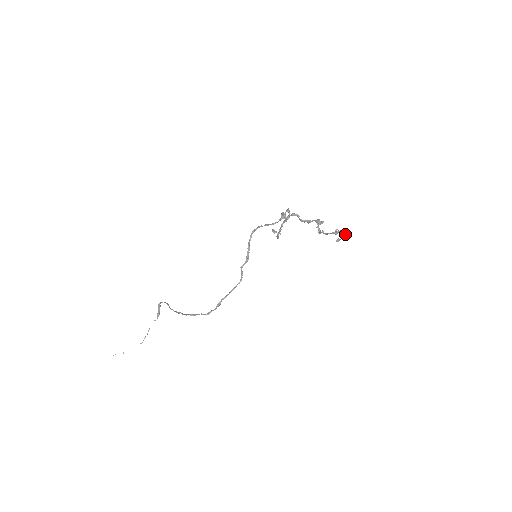
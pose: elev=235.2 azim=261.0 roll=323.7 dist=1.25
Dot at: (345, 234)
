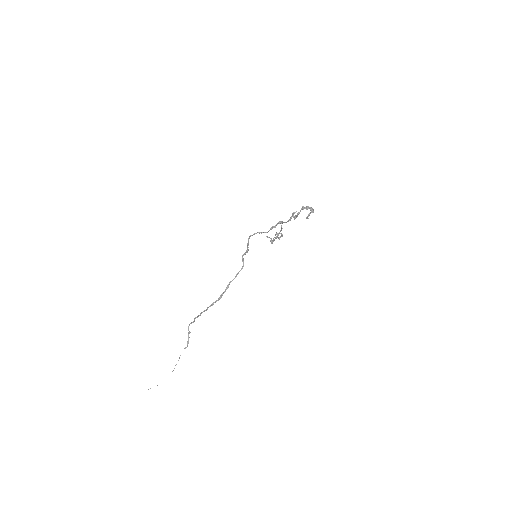
Dot at: occluded
